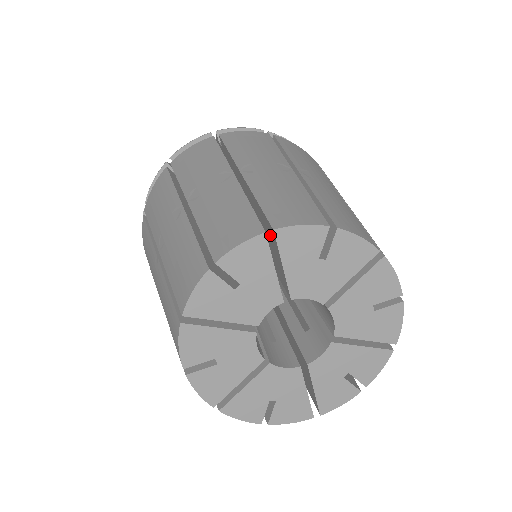
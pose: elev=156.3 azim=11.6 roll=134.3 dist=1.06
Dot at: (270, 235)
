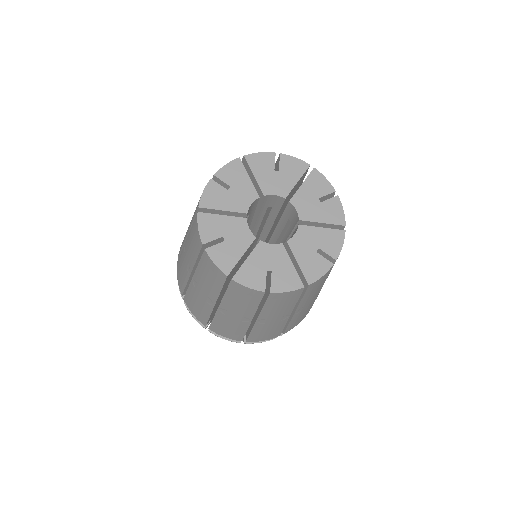
Dot at: occluded
